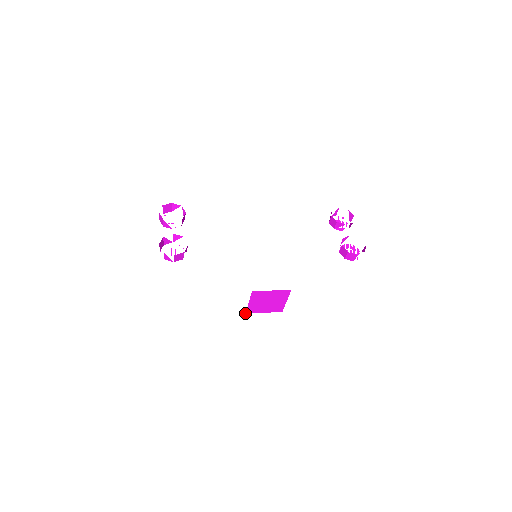
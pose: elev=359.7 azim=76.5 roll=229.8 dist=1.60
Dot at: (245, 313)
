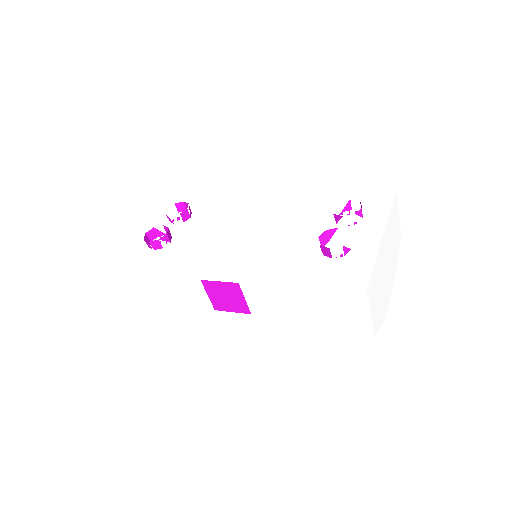
Dot at: (215, 310)
